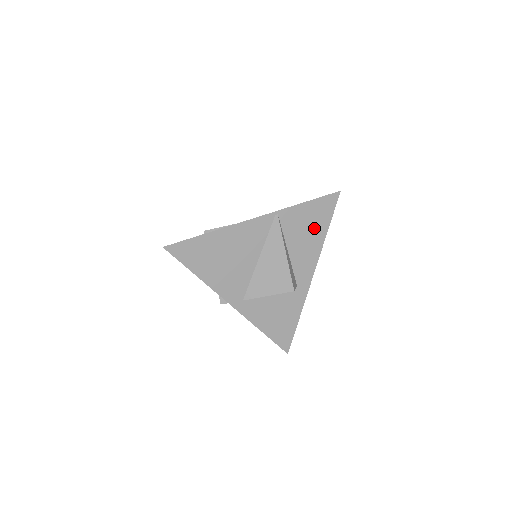
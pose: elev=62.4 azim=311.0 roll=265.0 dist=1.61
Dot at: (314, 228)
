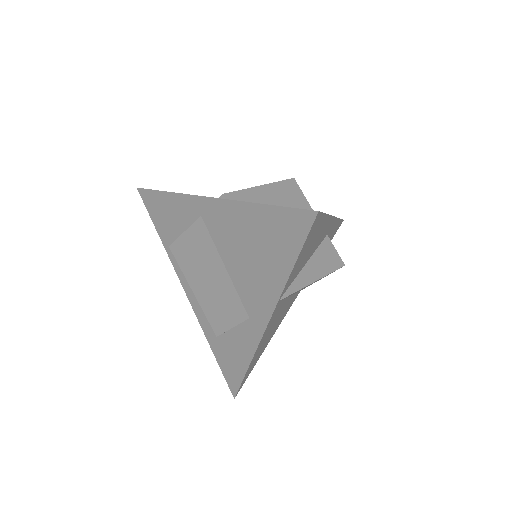
Dot at: (314, 237)
